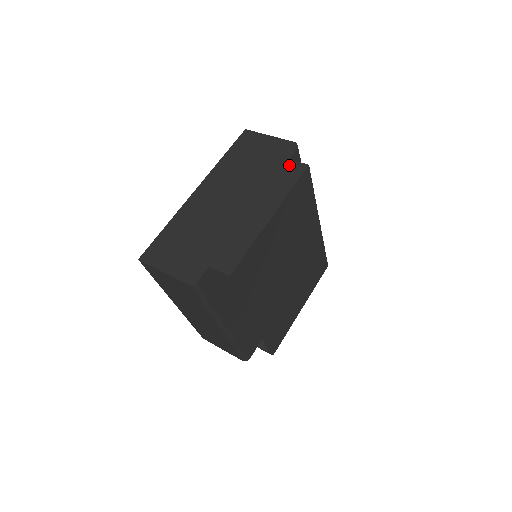
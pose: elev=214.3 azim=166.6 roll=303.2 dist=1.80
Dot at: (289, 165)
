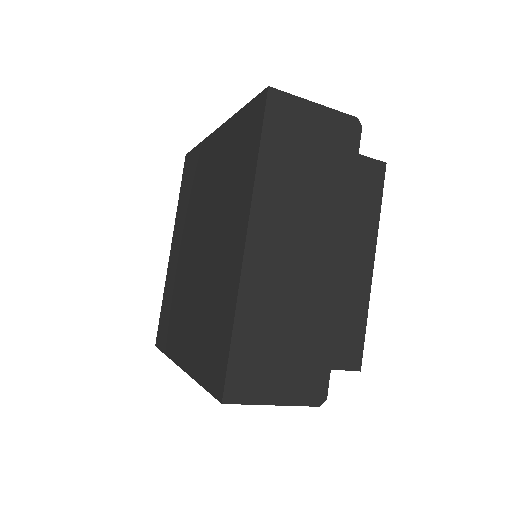
Dot at: (364, 167)
